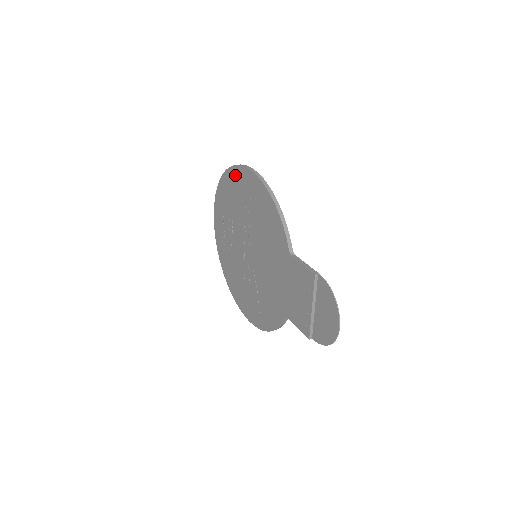
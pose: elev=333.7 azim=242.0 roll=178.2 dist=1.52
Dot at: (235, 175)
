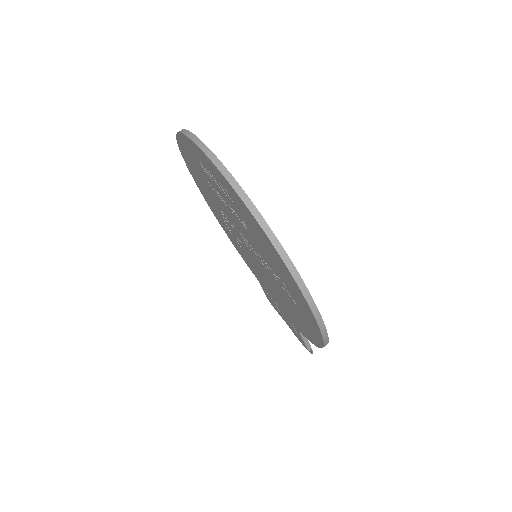
Dot at: (295, 288)
